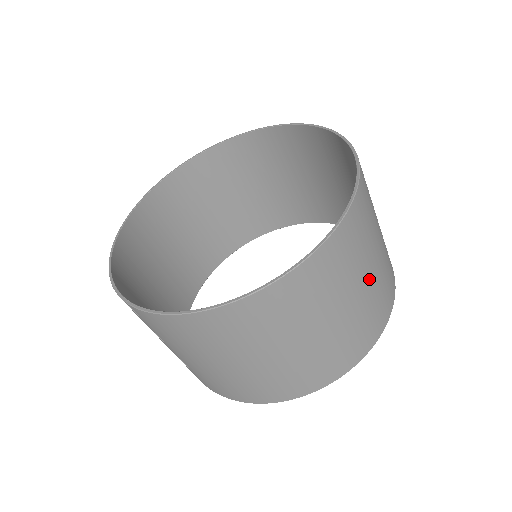
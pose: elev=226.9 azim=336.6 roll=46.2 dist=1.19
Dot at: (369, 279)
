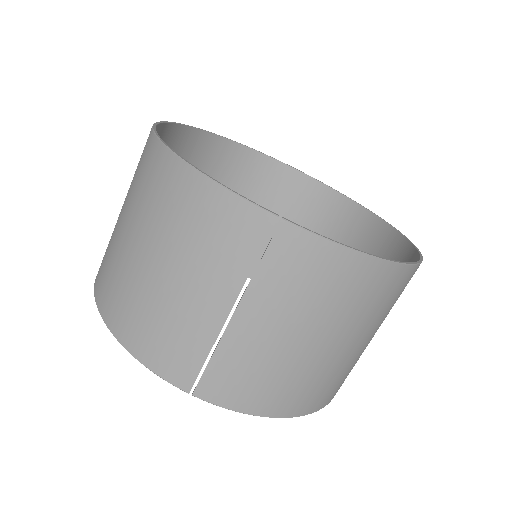
Dot at: occluded
